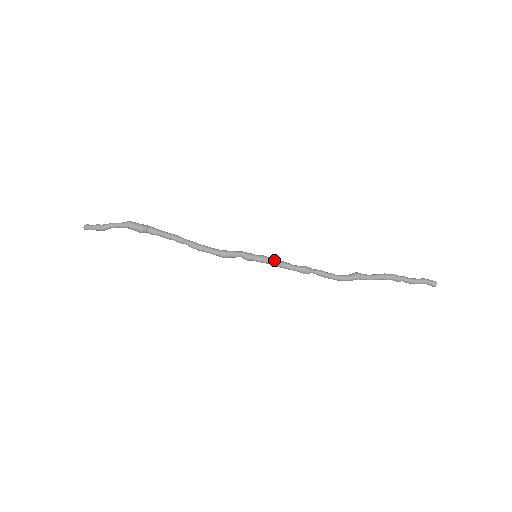
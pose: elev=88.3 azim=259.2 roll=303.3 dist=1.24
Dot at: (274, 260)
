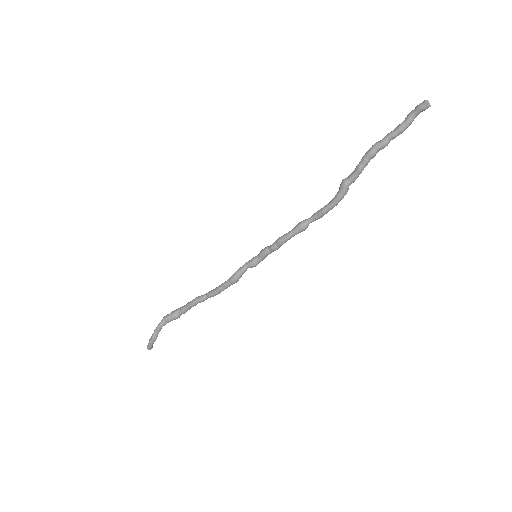
Dot at: (271, 245)
